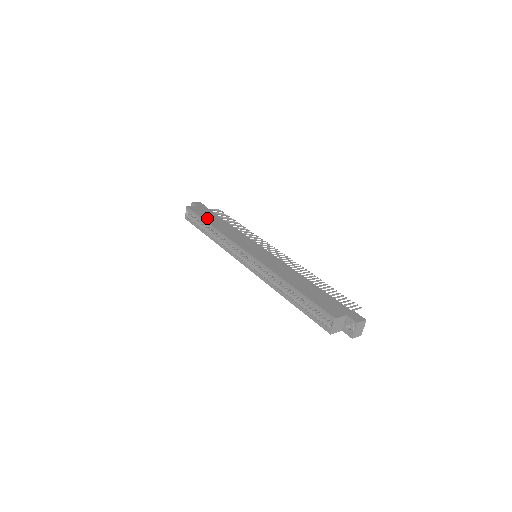
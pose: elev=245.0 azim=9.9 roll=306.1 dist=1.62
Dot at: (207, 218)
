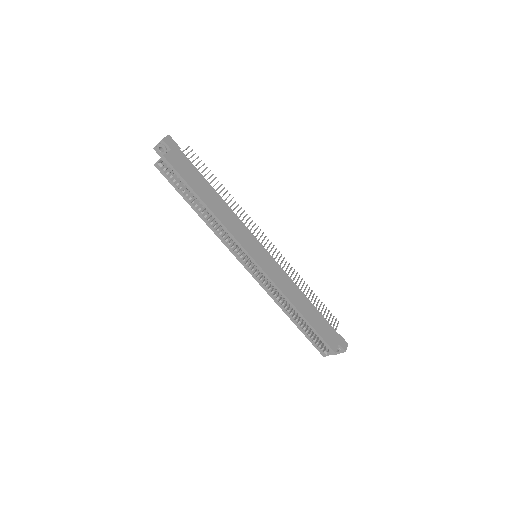
Dot at: (197, 187)
